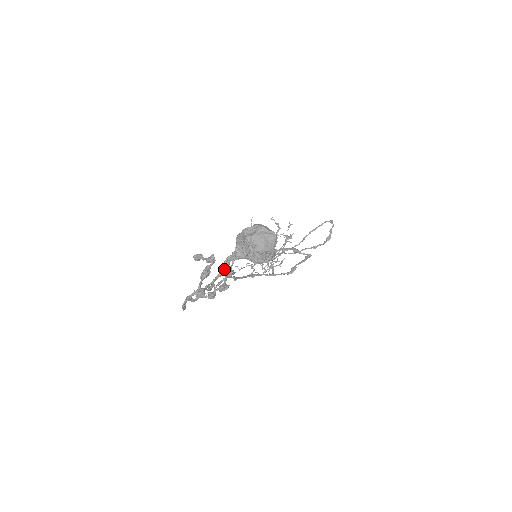
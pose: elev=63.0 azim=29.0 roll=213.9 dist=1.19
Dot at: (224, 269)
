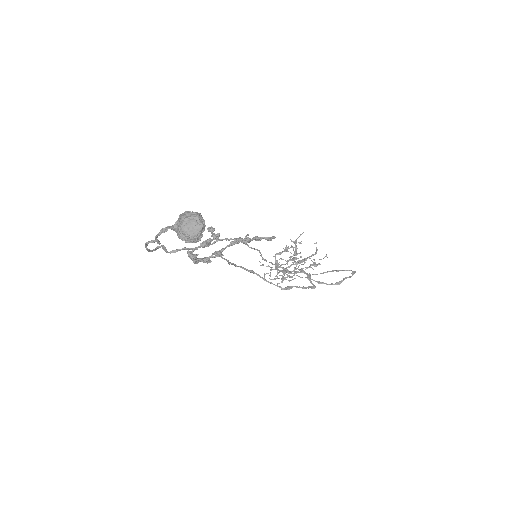
Dot at: (163, 232)
